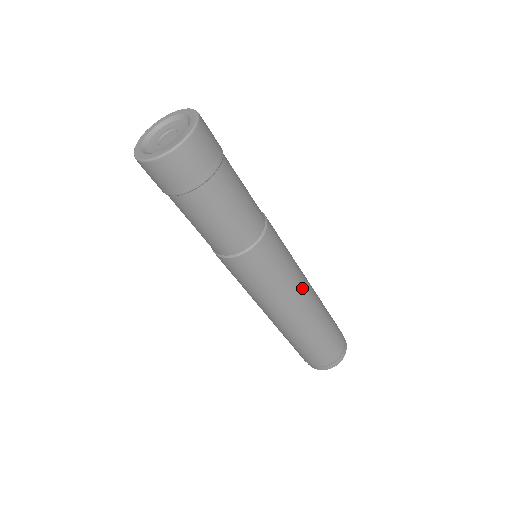
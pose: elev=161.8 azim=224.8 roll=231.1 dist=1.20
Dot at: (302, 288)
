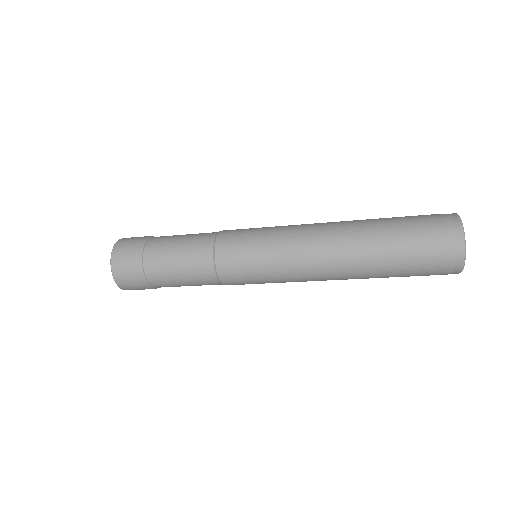
Dot at: (303, 258)
